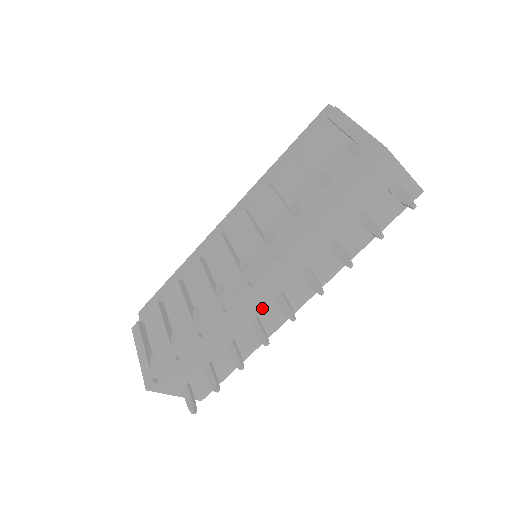
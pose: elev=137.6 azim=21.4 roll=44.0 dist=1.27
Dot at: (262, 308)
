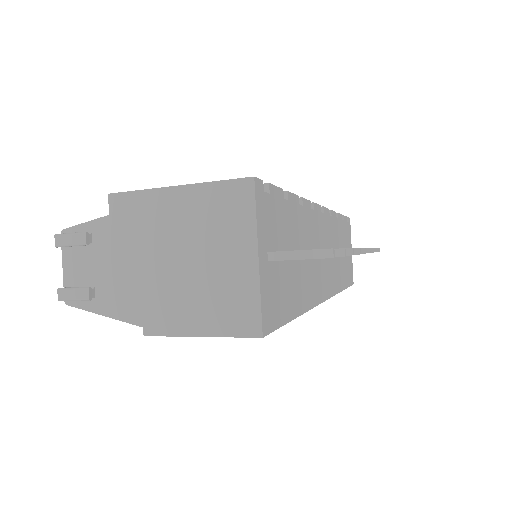
Dot at: occluded
